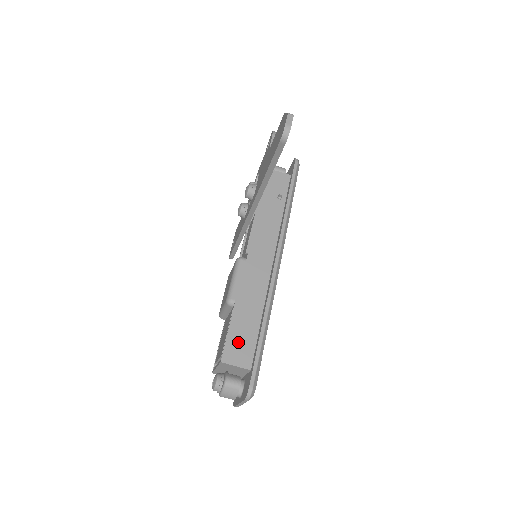
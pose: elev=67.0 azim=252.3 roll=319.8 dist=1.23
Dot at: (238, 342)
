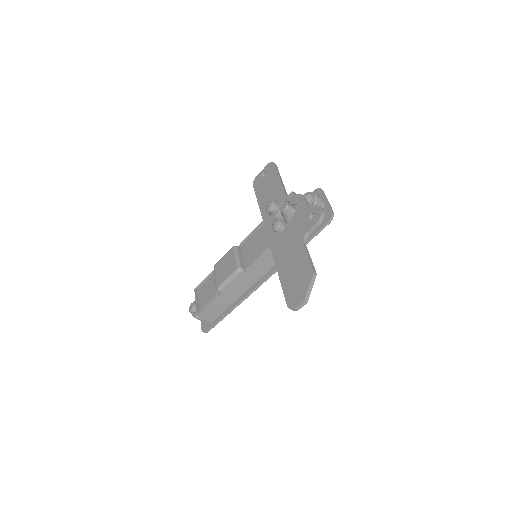
Dot at: (212, 310)
